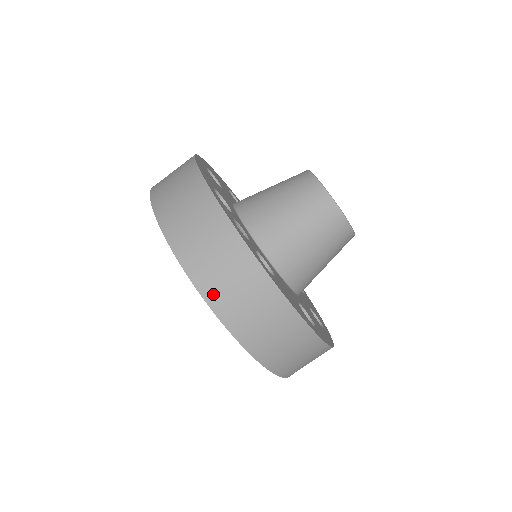
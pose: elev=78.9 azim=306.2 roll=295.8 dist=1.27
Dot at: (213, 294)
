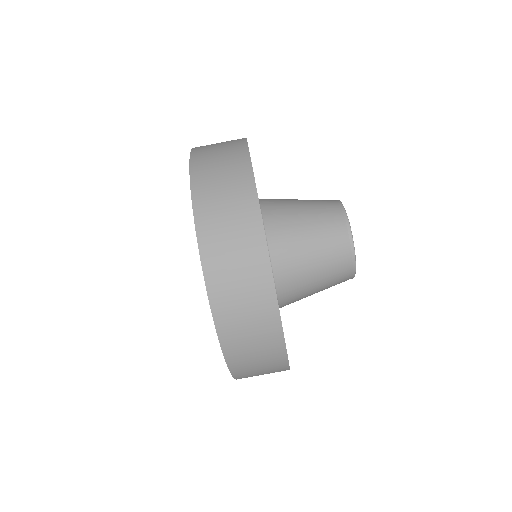
Dot at: (222, 311)
